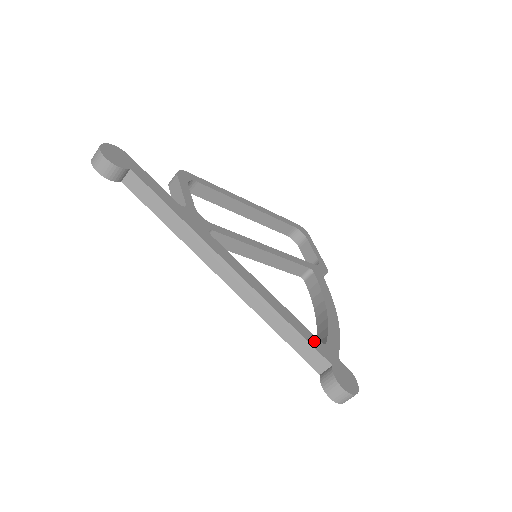
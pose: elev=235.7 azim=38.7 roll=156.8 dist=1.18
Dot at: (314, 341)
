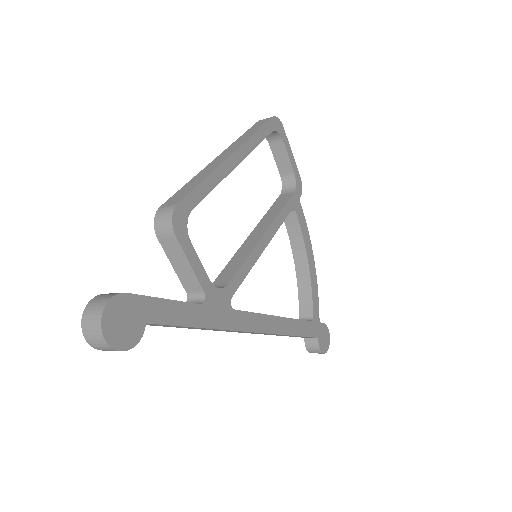
Dot at: (308, 329)
